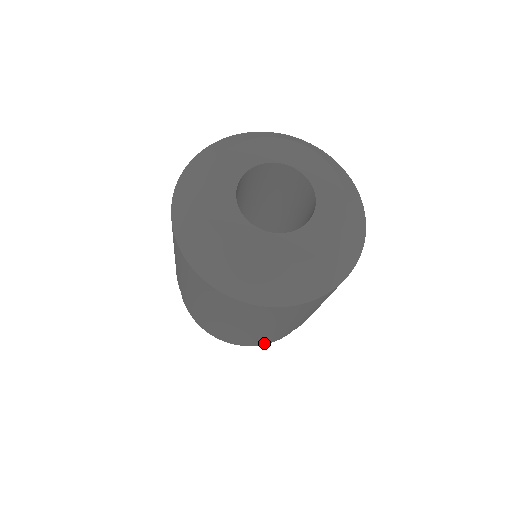
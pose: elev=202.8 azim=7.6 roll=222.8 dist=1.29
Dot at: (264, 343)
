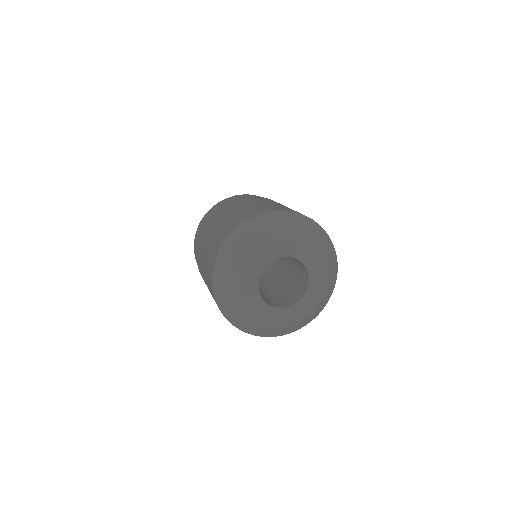
Dot at: occluded
